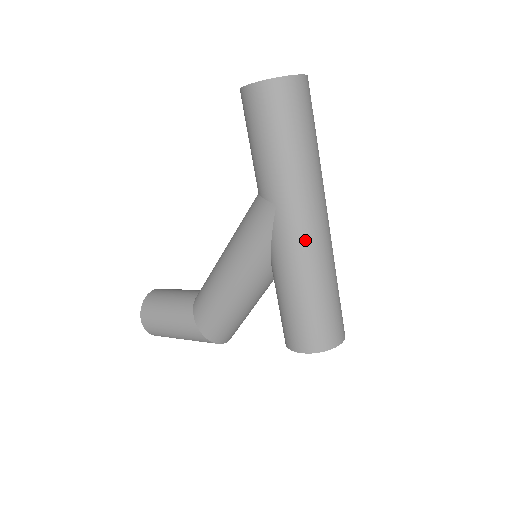
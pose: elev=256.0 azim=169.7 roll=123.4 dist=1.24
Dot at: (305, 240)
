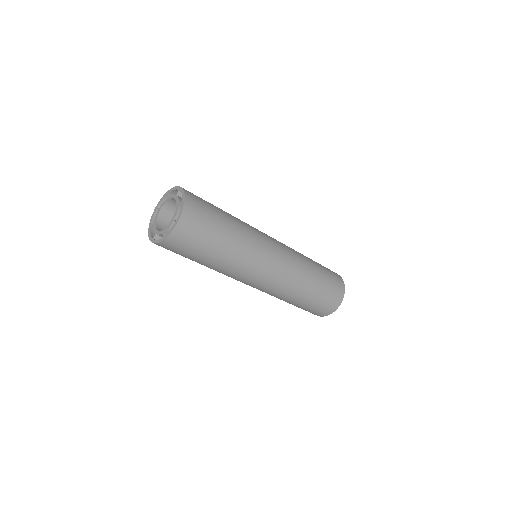
Dot at: (265, 288)
